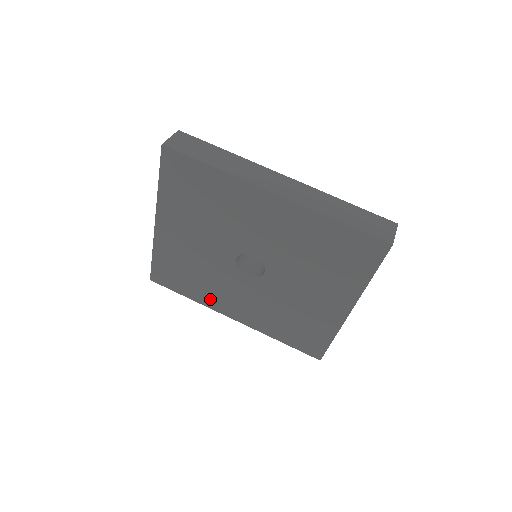
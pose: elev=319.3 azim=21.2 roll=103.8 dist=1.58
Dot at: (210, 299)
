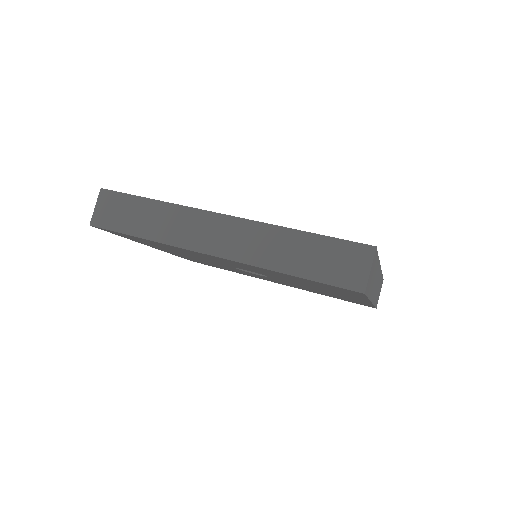
Dot at: occluded
